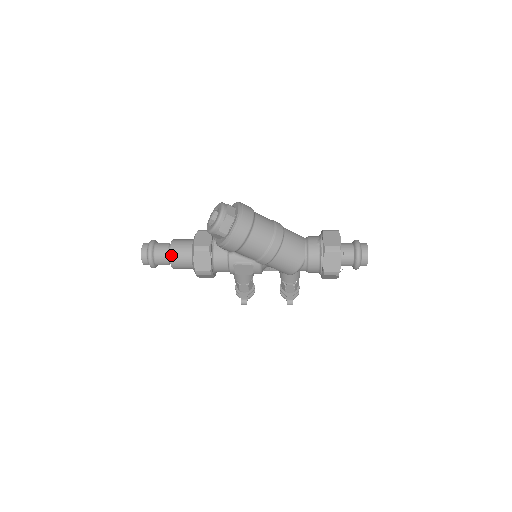
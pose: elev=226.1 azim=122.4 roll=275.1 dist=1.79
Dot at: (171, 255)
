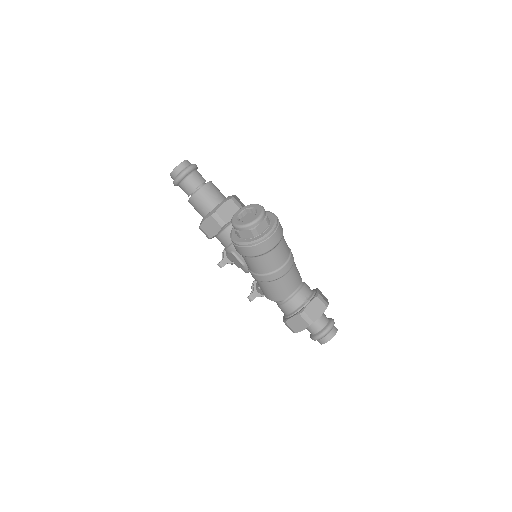
Dot at: (194, 196)
